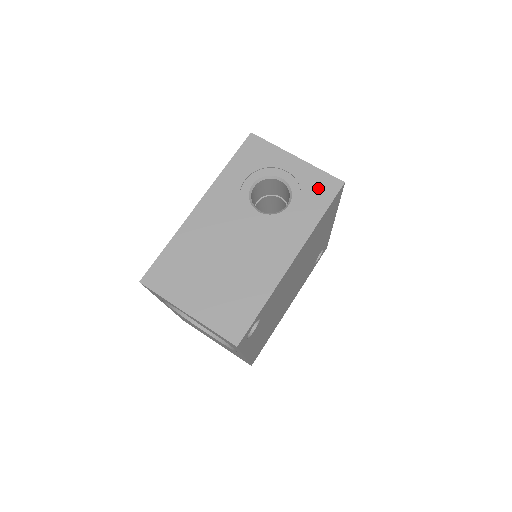
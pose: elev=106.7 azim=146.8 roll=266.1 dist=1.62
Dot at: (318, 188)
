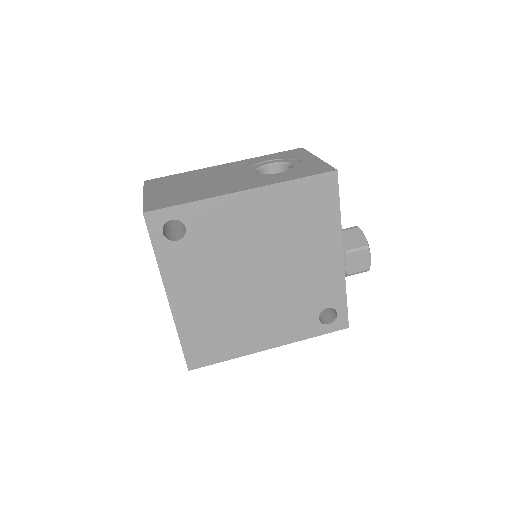
Dot at: (312, 169)
